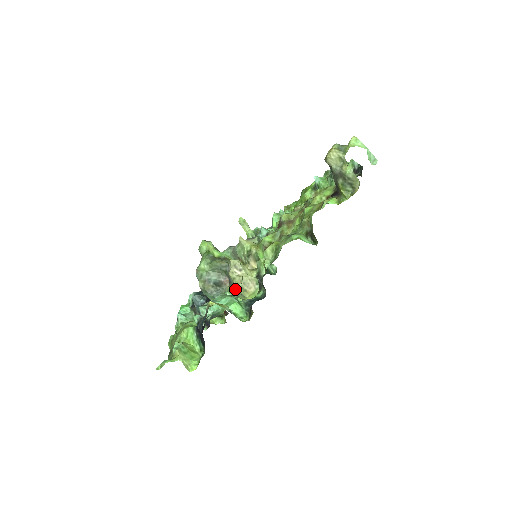
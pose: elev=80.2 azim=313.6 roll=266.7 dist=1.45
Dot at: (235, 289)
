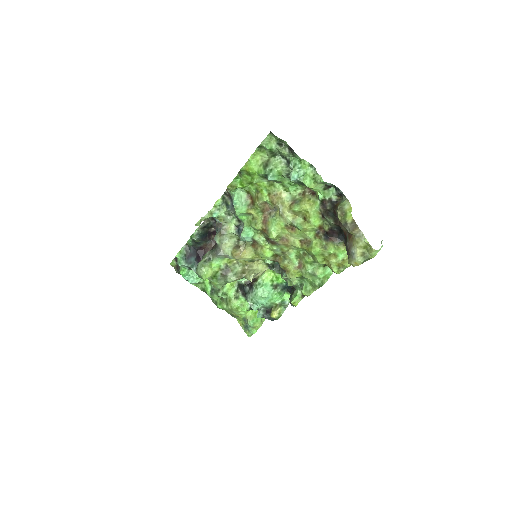
Dot at: occluded
